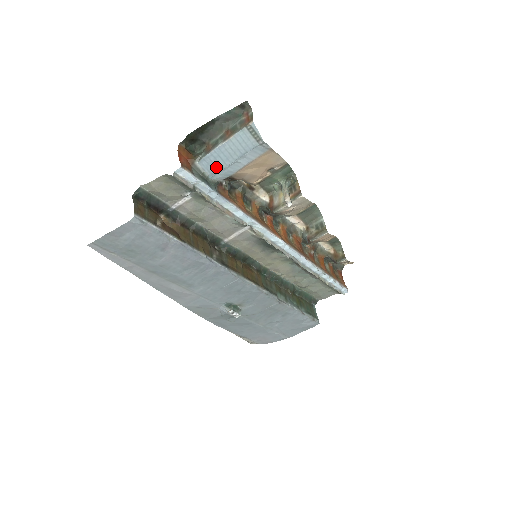
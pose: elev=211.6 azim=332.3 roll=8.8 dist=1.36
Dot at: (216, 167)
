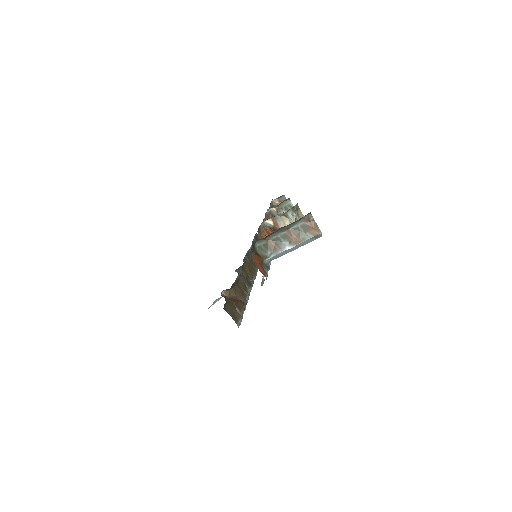
Dot at: (278, 257)
